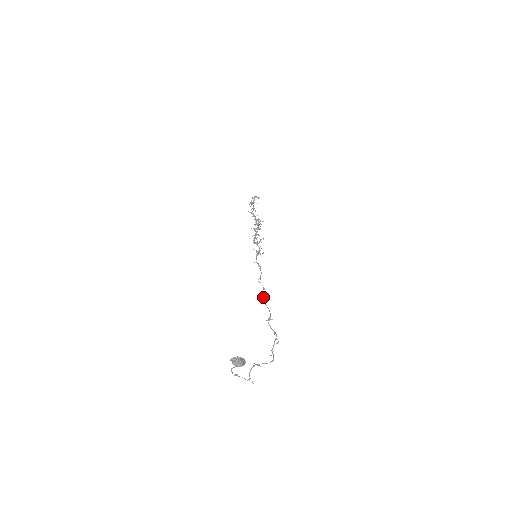
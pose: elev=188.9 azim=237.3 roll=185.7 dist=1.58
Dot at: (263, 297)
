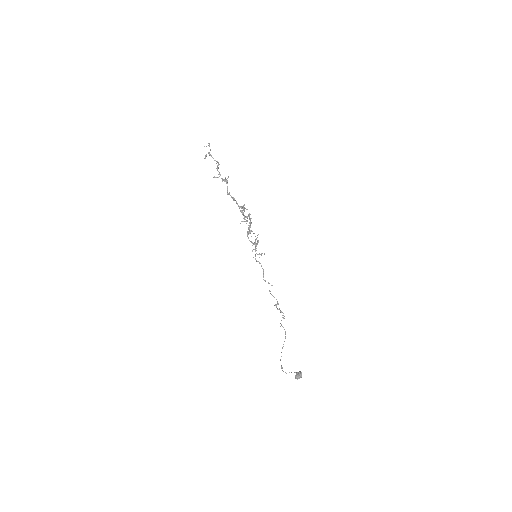
Dot at: (270, 291)
